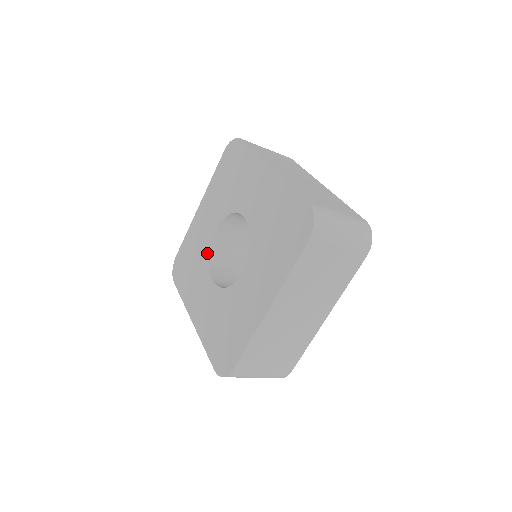
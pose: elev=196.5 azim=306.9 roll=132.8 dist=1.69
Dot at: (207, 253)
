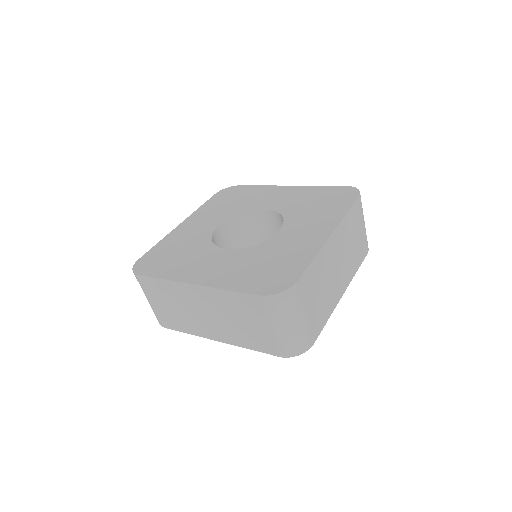
Dot at: (209, 239)
